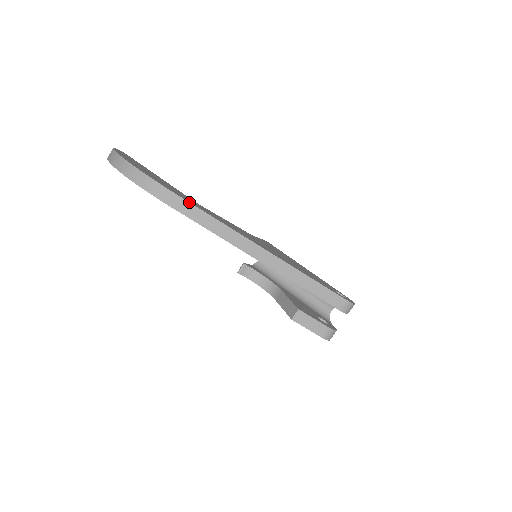
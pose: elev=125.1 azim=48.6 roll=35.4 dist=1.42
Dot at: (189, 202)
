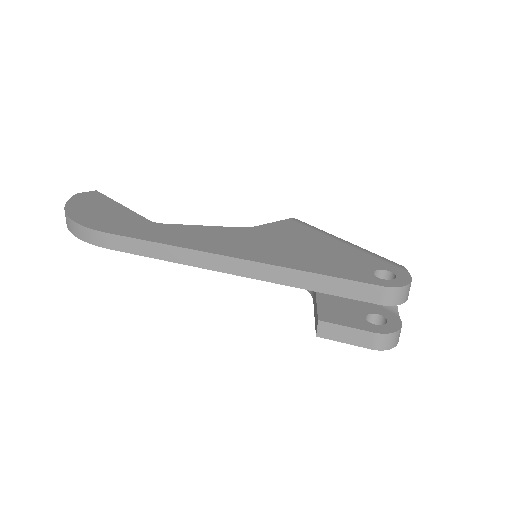
Dot at: (123, 236)
